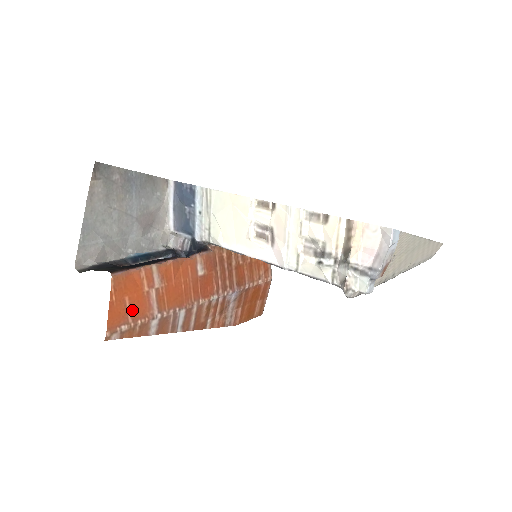
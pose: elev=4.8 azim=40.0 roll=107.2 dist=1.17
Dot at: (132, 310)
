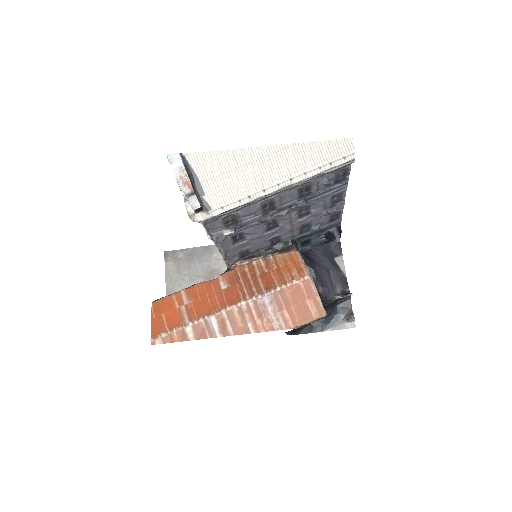
Dot at: (168, 322)
